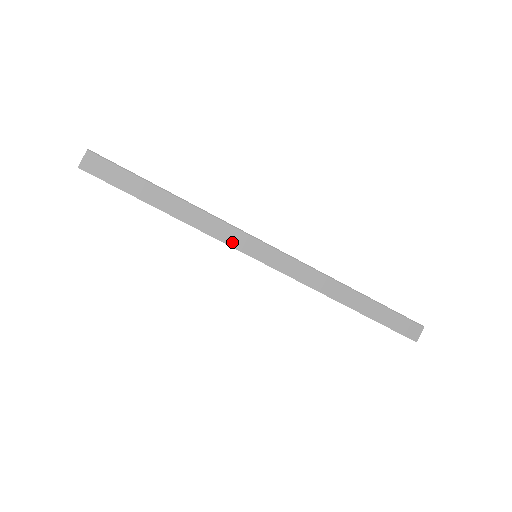
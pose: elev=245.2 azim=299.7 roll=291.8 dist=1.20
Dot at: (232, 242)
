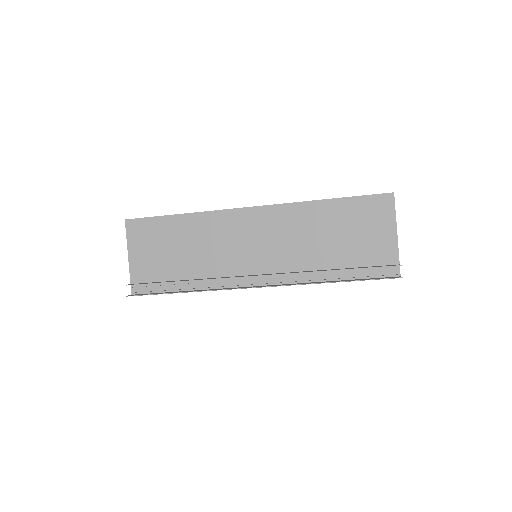
Dot at: occluded
